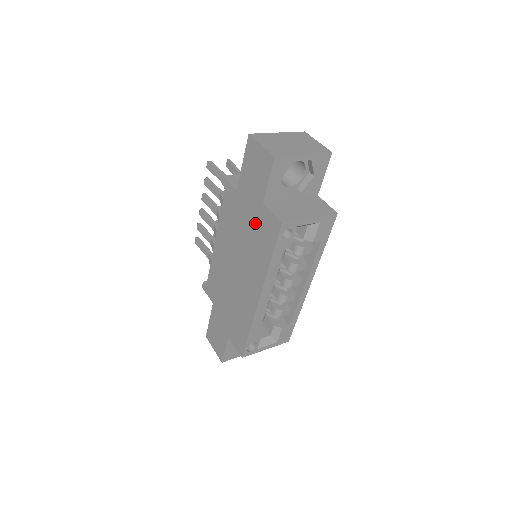
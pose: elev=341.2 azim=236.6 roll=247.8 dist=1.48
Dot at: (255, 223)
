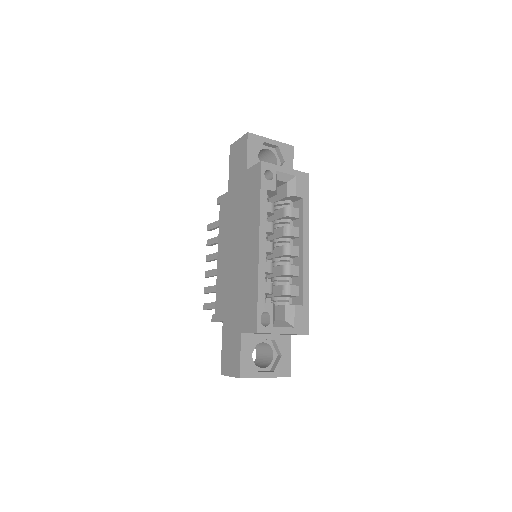
Dot at: (244, 191)
